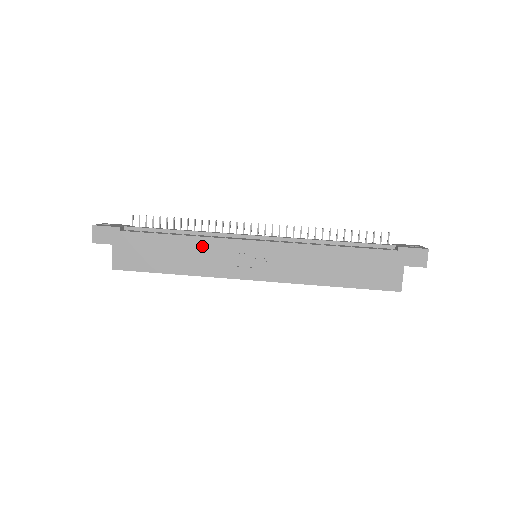
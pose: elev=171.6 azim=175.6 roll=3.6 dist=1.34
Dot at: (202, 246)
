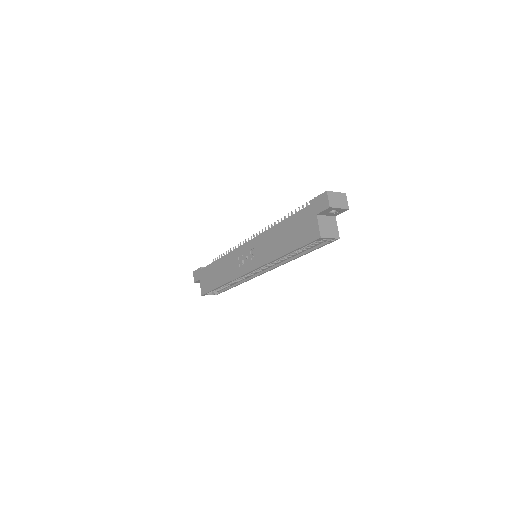
Dot at: (227, 261)
